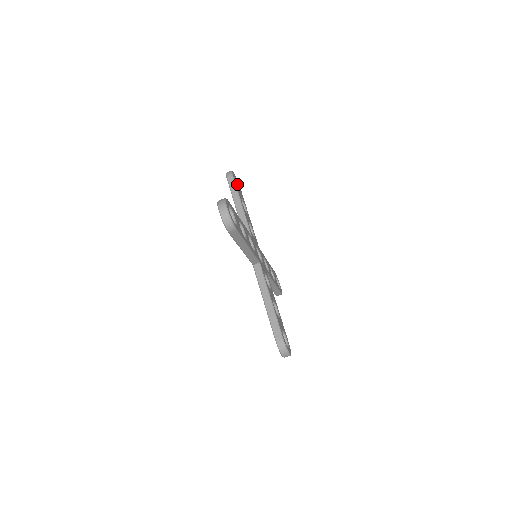
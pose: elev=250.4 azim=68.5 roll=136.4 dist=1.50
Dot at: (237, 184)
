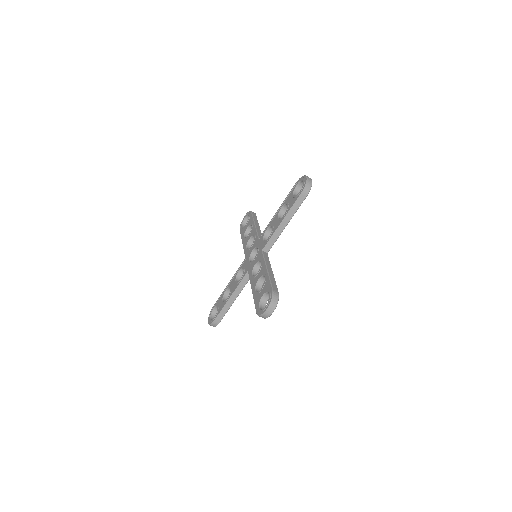
Dot at: occluded
